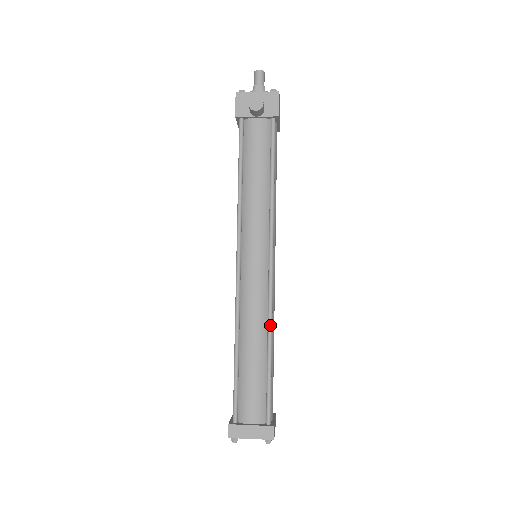
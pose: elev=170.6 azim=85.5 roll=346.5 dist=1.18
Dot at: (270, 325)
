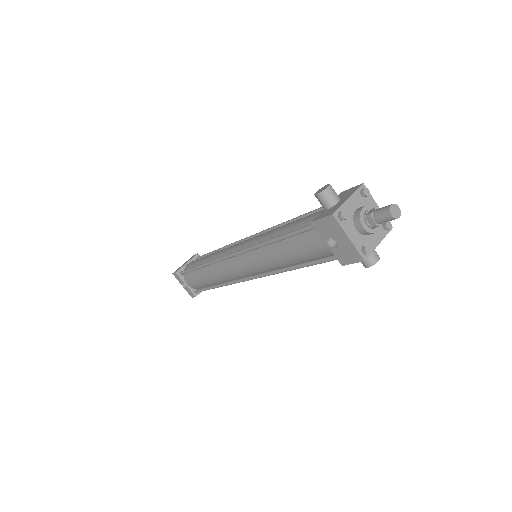
Dot at: occluded
